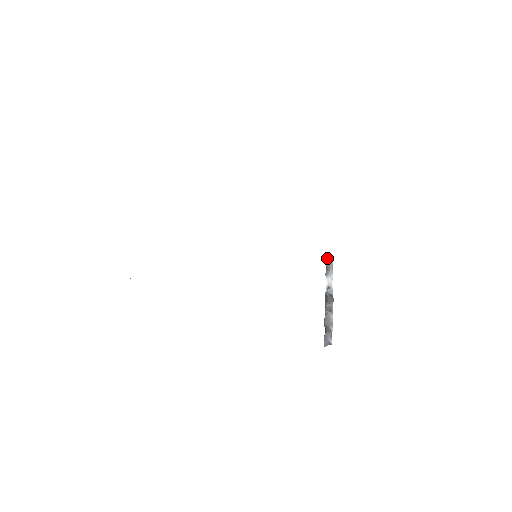
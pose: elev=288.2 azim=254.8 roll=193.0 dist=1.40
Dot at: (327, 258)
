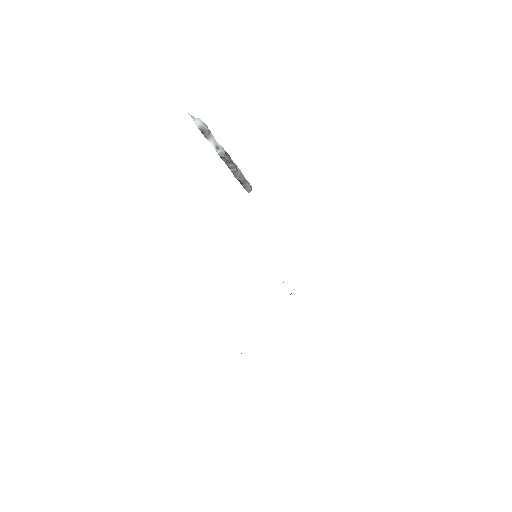
Dot at: (194, 121)
